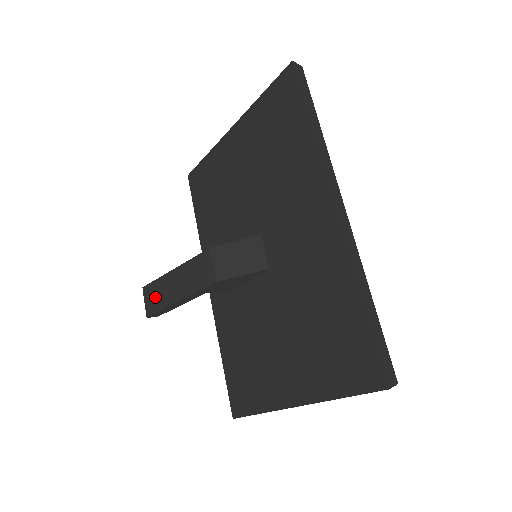
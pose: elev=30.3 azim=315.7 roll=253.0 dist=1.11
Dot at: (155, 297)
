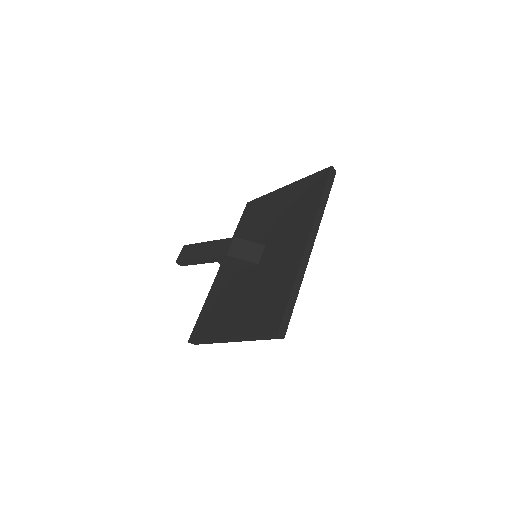
Dot at: (188, 253)
